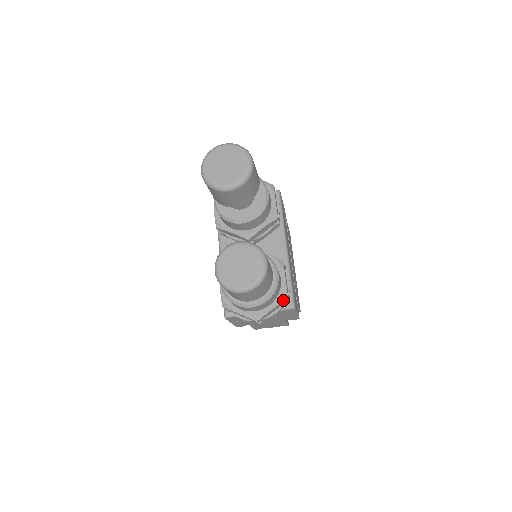
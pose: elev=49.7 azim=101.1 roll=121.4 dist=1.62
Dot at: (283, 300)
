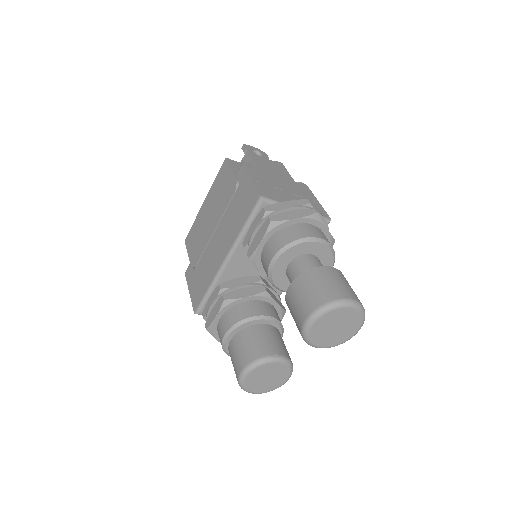
Dot at: occluded
